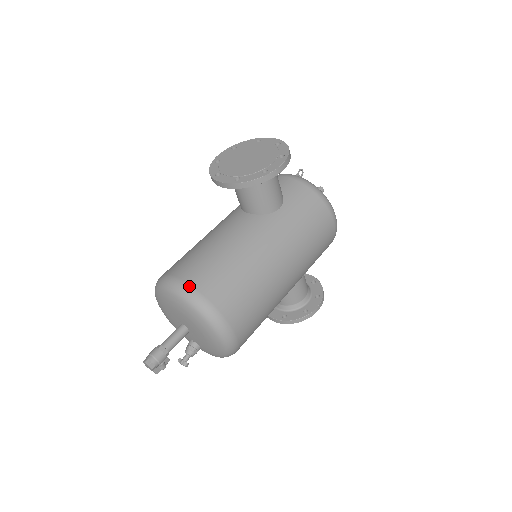
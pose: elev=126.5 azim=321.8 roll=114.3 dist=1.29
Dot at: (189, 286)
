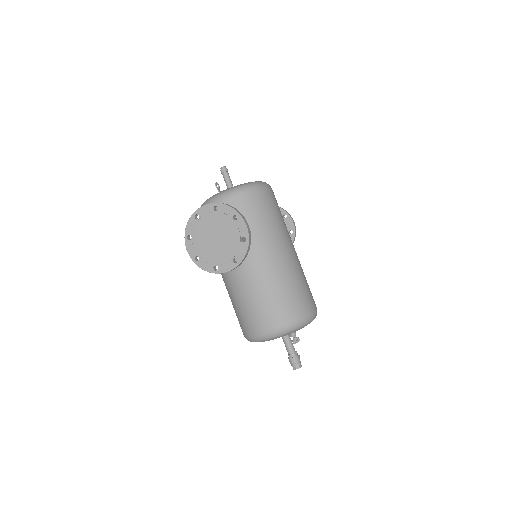
Dot at: (280, 327)
